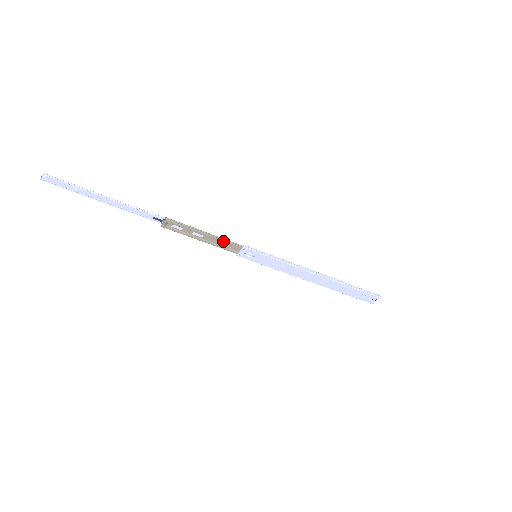
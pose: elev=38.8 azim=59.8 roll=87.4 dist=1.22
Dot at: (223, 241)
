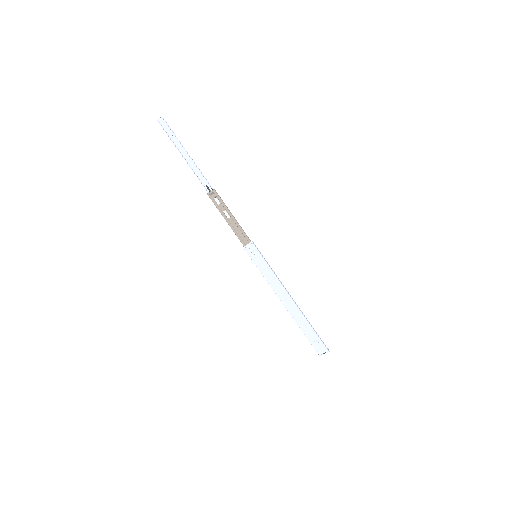
Dot at: (241, 229)
